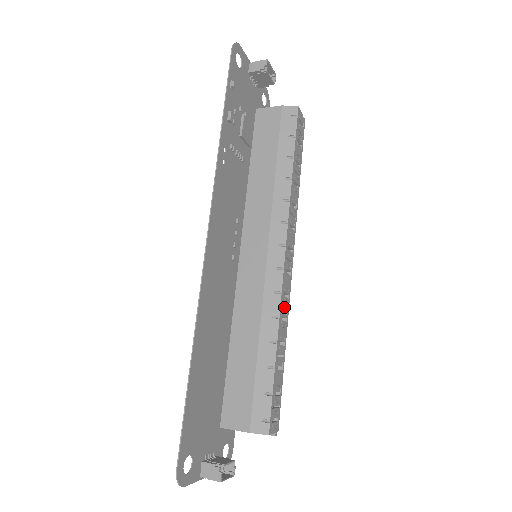
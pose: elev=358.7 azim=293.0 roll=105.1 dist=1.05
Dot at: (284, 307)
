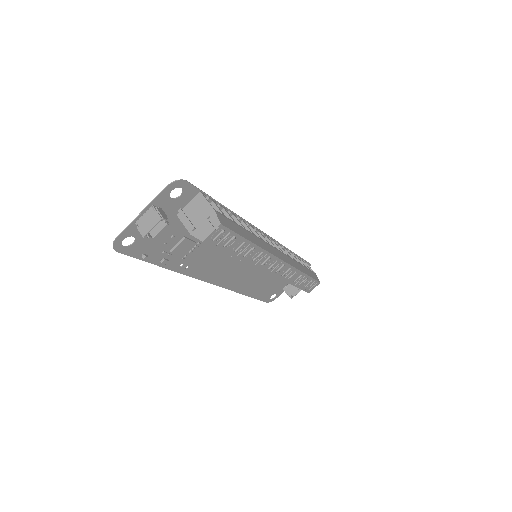
Dot at: occluded
